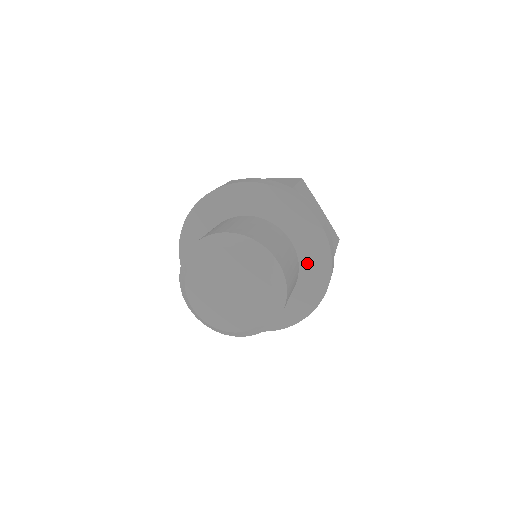
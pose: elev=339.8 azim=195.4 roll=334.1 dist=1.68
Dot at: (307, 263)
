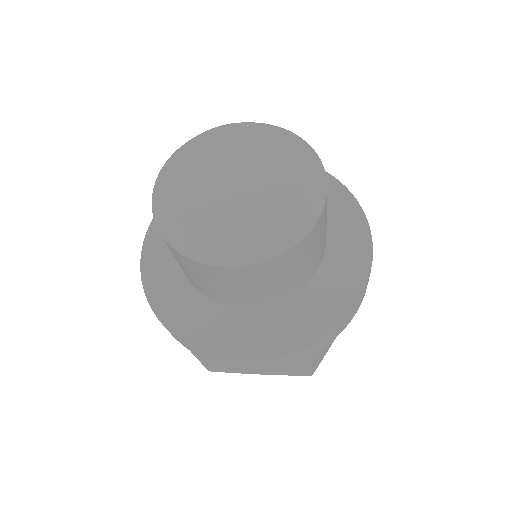
Dot at: (336, 247)
